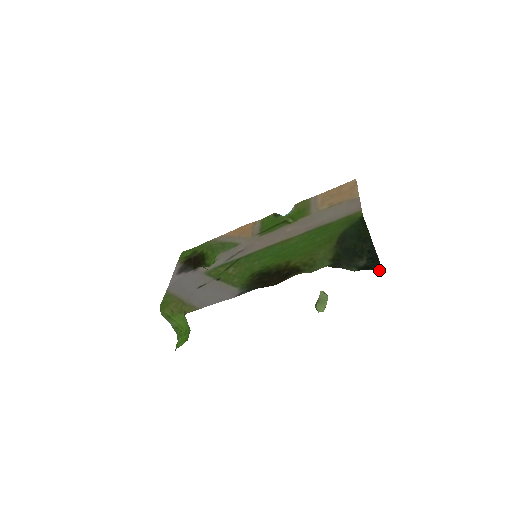
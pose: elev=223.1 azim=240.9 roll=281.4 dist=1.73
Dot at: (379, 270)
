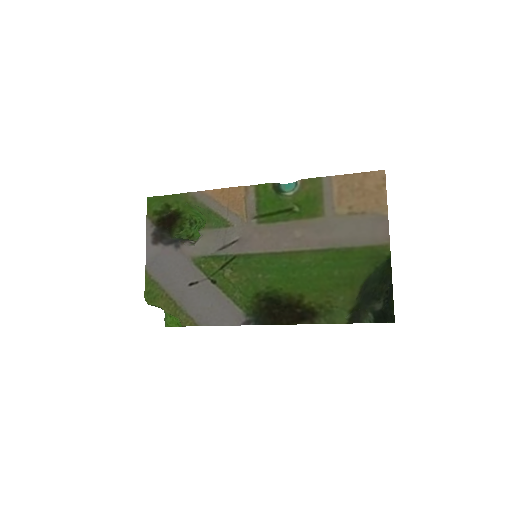
Dot at: (393, 313)
